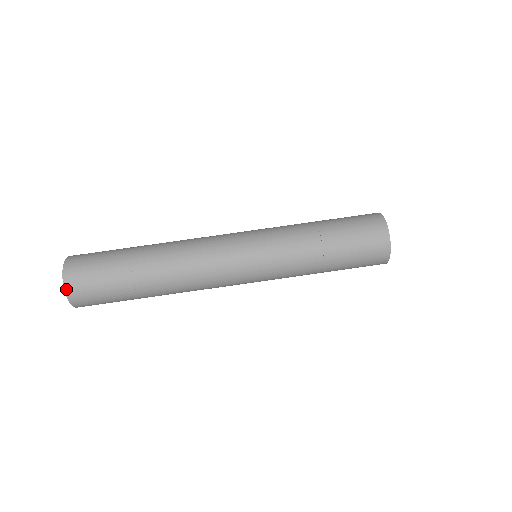
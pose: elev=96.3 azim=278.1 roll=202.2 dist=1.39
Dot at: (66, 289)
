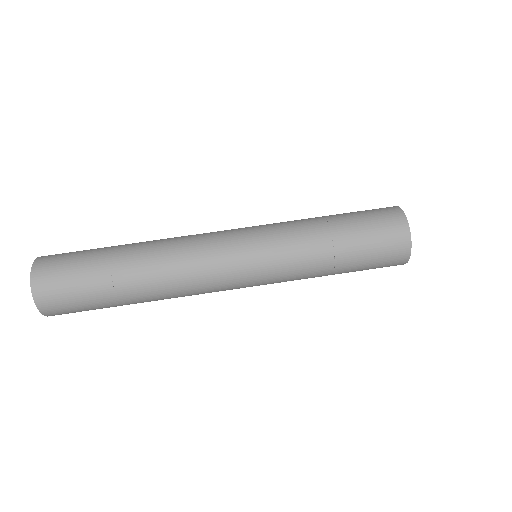
Dot at: (39, 308)
